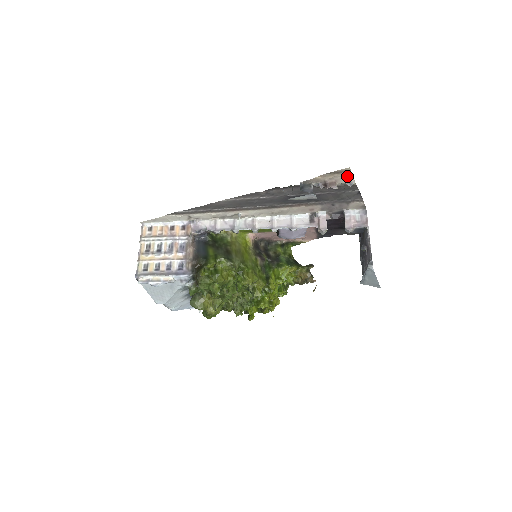
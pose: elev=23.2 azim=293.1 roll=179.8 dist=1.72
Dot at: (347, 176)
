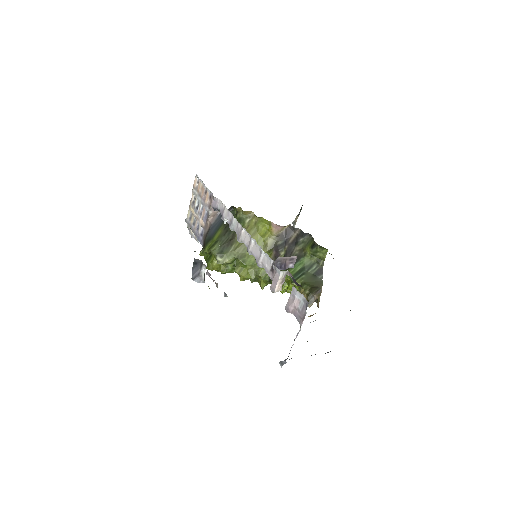
Dot at: occluded
